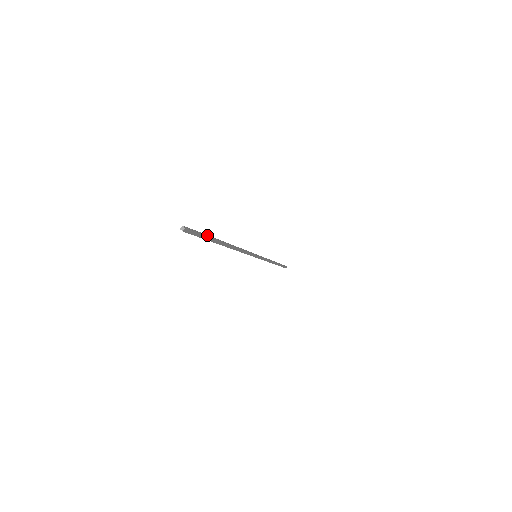
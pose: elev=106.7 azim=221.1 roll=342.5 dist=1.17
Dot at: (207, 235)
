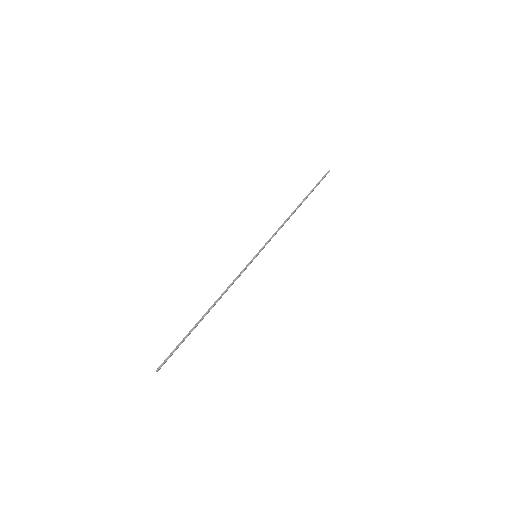
Dot at: (180, 342)
